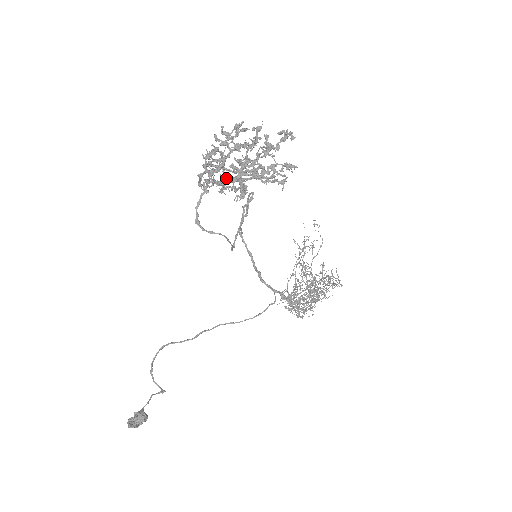
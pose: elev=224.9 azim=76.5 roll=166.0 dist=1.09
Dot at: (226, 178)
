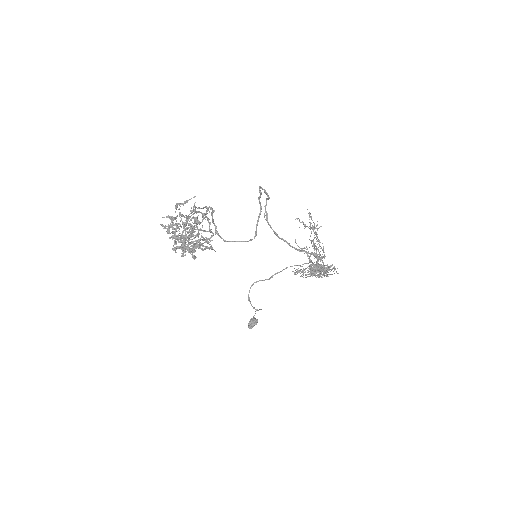
Dot at: (182, 247)
